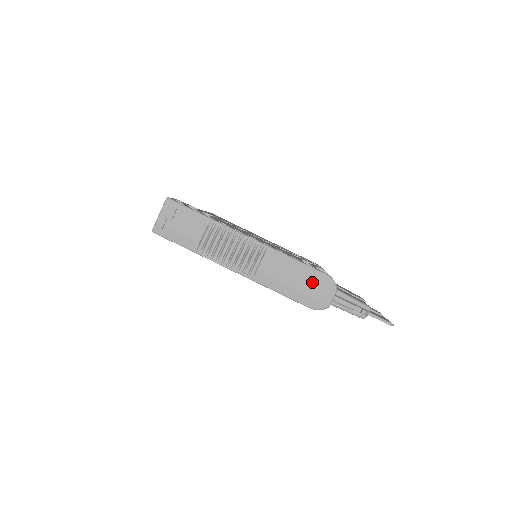
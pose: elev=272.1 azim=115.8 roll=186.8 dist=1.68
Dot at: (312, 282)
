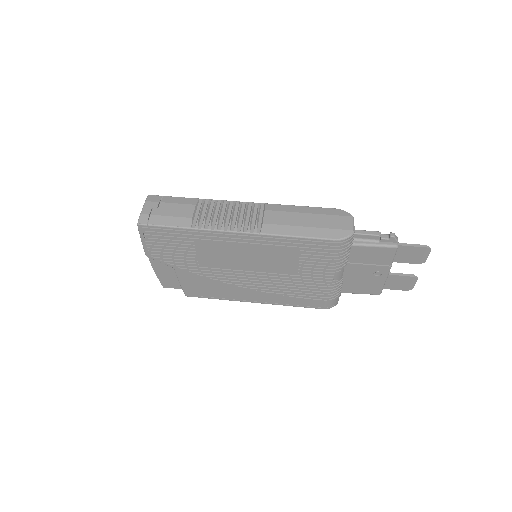
Dot at: (324, 216)
